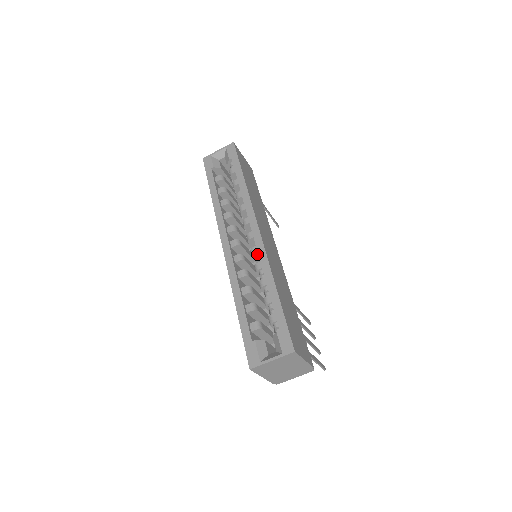
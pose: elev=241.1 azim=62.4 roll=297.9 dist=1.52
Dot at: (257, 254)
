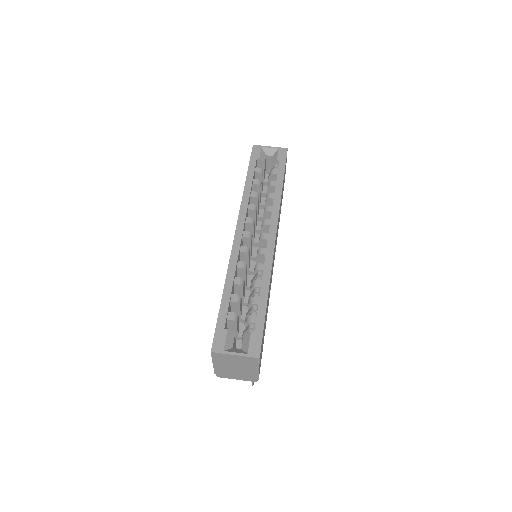
Dot at: (263, 256)
